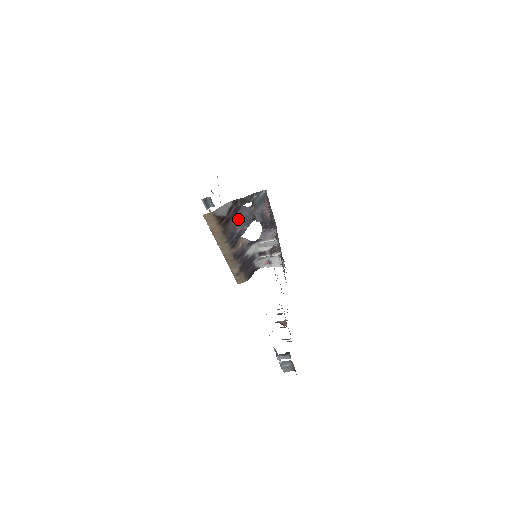
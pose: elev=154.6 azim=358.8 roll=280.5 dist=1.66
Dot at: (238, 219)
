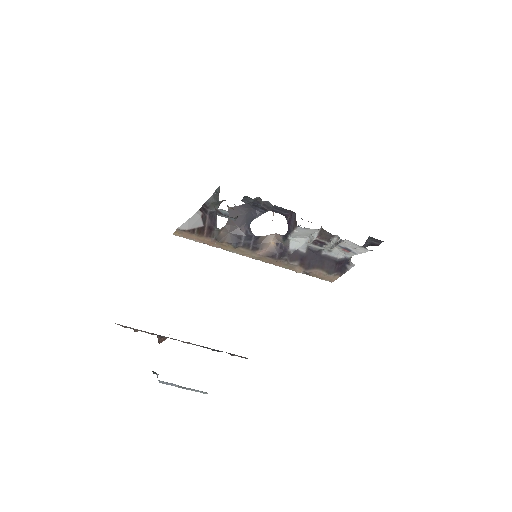
Dot at: (242, 219)
